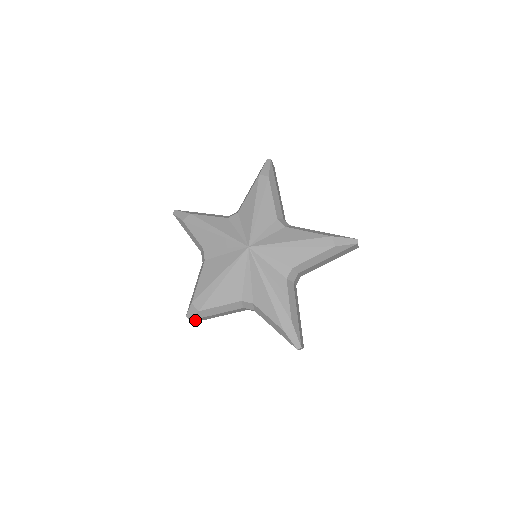
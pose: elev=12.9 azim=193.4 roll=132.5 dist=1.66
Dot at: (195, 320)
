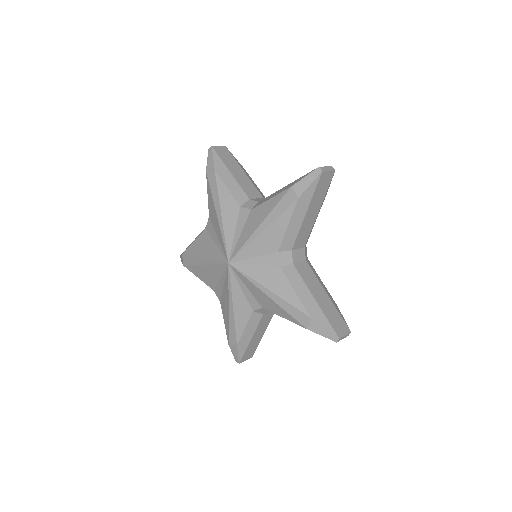
Dot at: occluded
